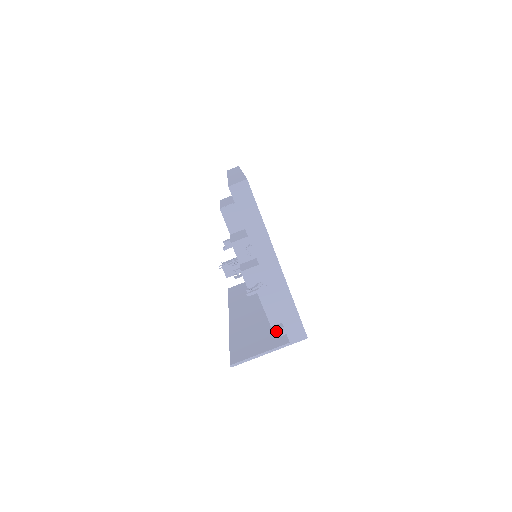
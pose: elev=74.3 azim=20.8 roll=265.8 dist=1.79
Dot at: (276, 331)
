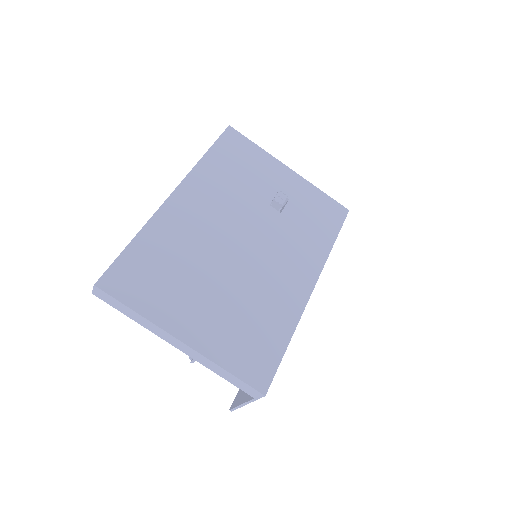
Dot at: occluded
